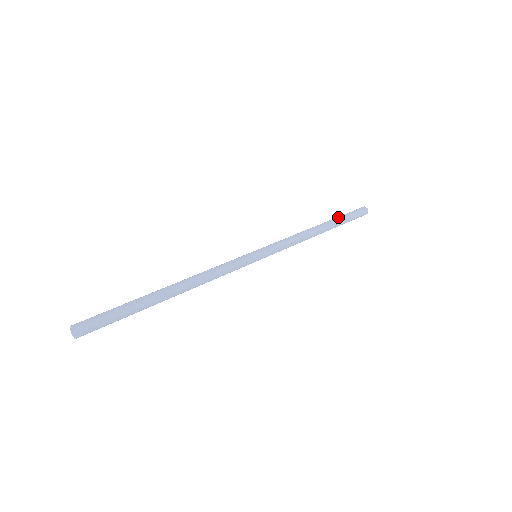
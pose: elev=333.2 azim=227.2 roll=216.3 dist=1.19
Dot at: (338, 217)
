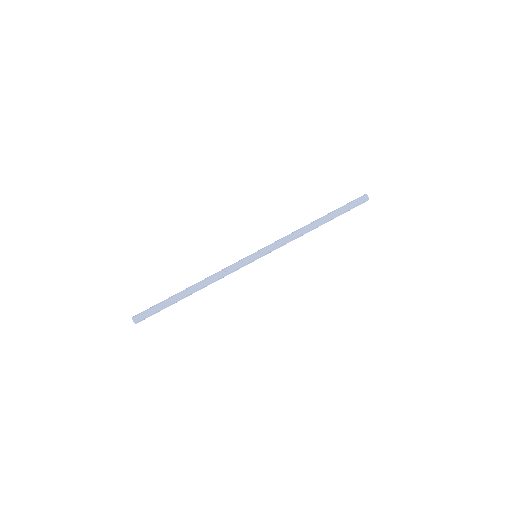
Dot at: (336, 210)
